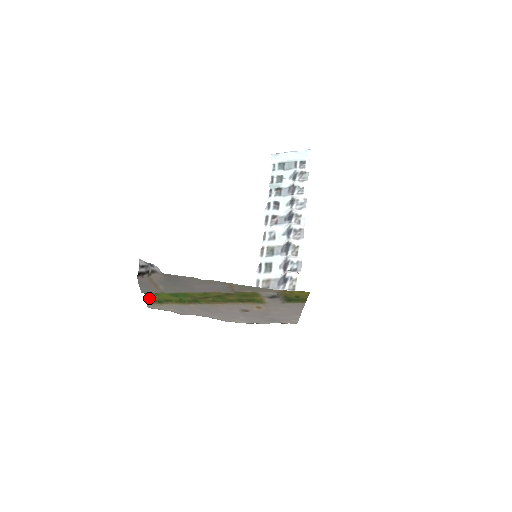
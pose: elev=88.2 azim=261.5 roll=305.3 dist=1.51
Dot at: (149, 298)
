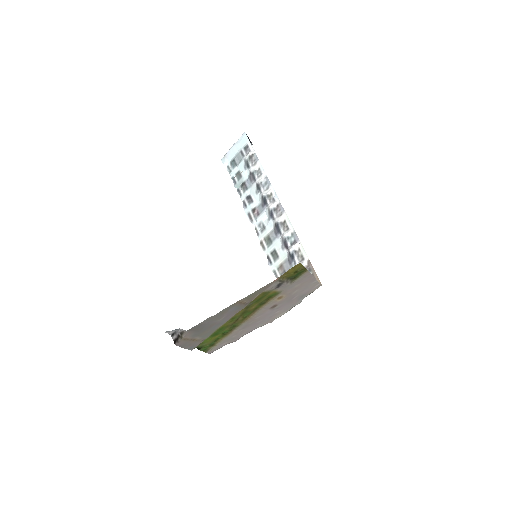
Dot at: (202, 348)
